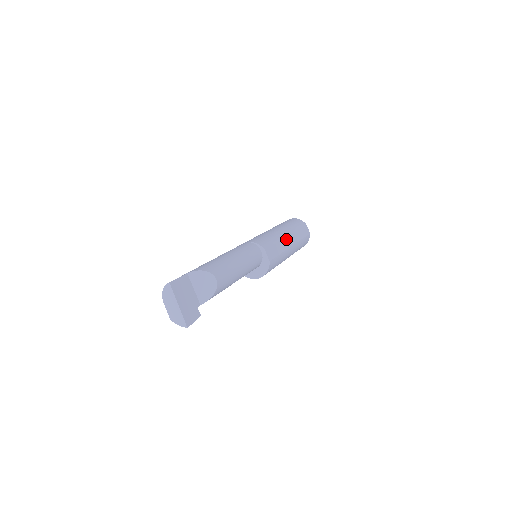
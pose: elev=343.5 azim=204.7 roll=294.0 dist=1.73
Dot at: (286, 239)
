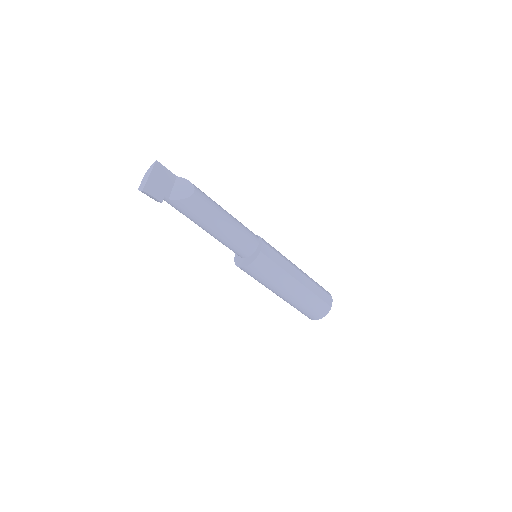
Dot at: (295, 270)
